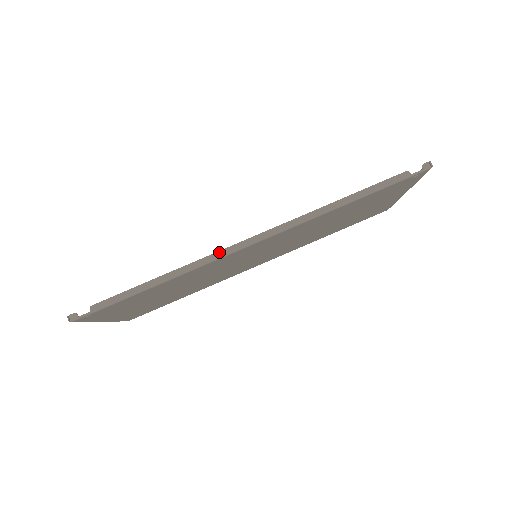
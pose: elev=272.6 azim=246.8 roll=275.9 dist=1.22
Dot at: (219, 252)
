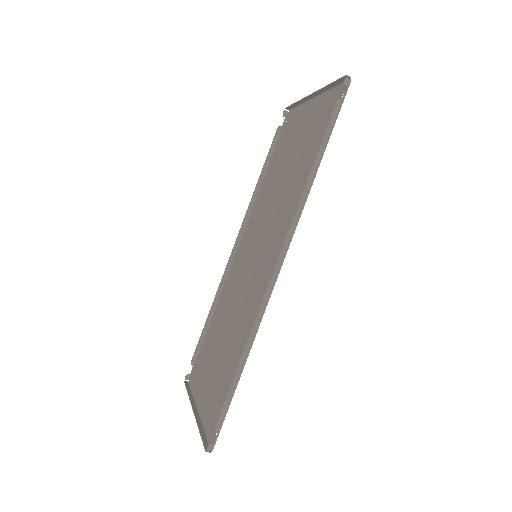
Dot at: (264, 299)
